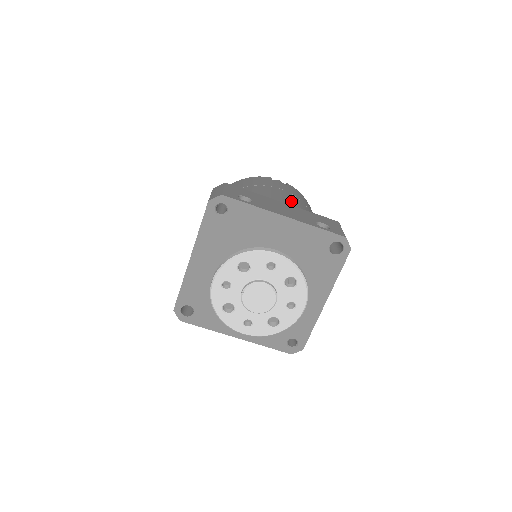
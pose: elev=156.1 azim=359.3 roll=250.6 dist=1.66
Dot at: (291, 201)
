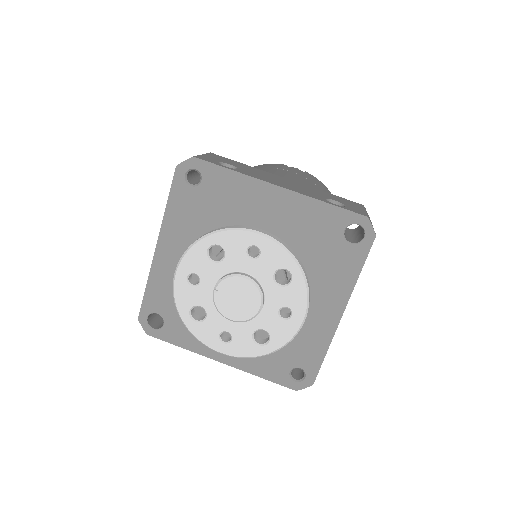
Dot at: (301, 181)
